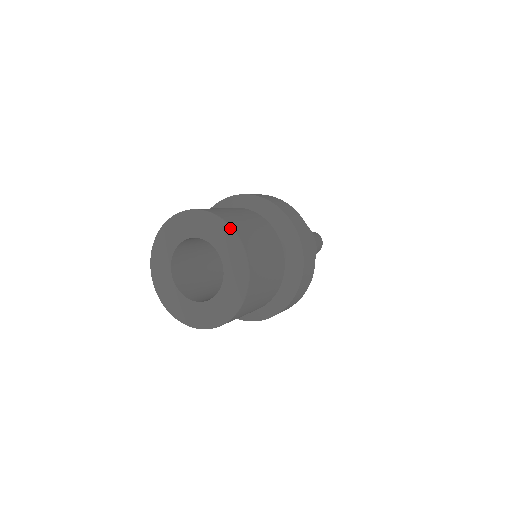
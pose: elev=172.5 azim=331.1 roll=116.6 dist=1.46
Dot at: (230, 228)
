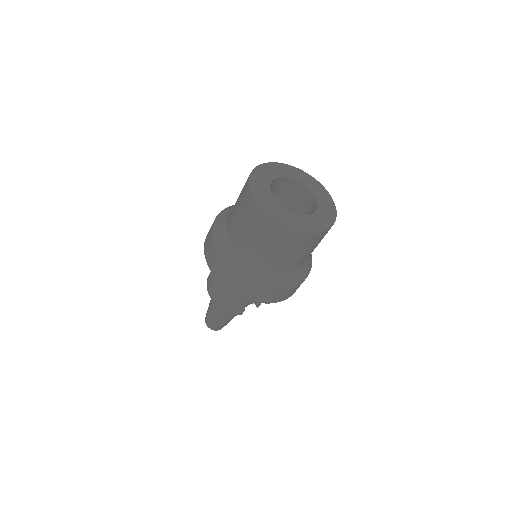
Dot at: (314, 178)
